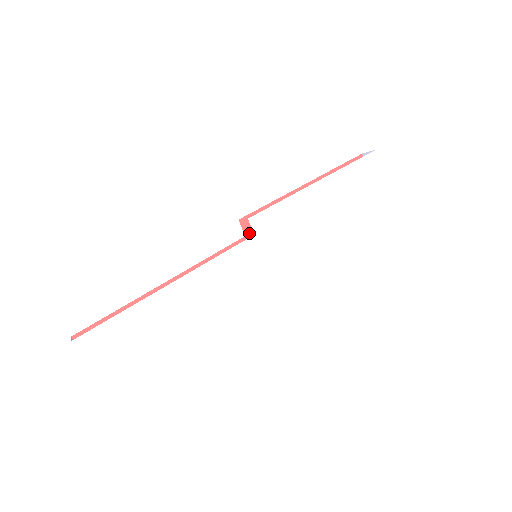
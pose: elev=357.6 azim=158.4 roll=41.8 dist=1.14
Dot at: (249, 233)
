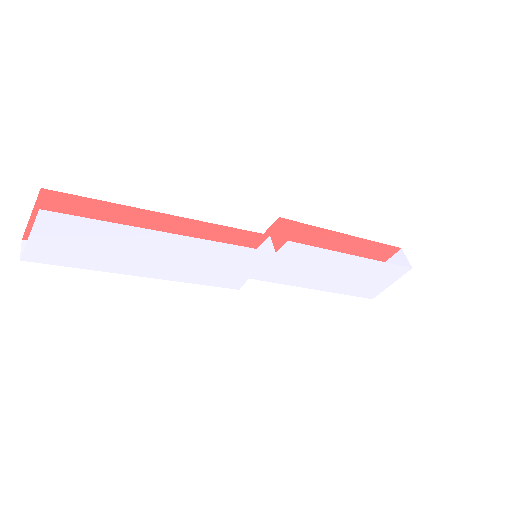
Dot at: (272, 230)
